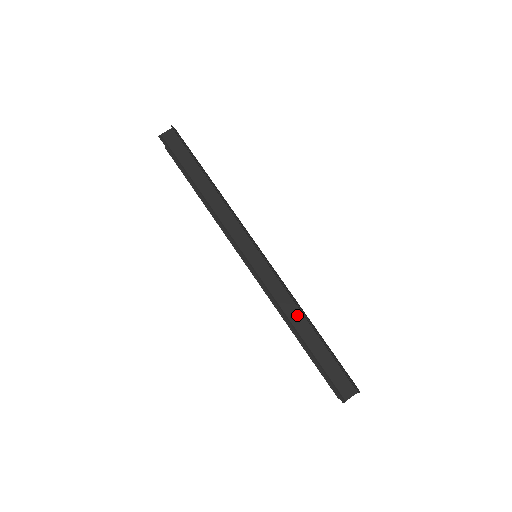
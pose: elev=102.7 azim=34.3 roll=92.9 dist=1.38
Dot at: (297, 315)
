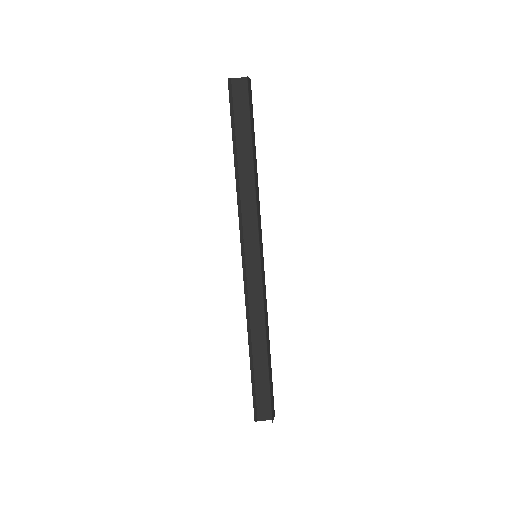
Dot at: (260, 333)
